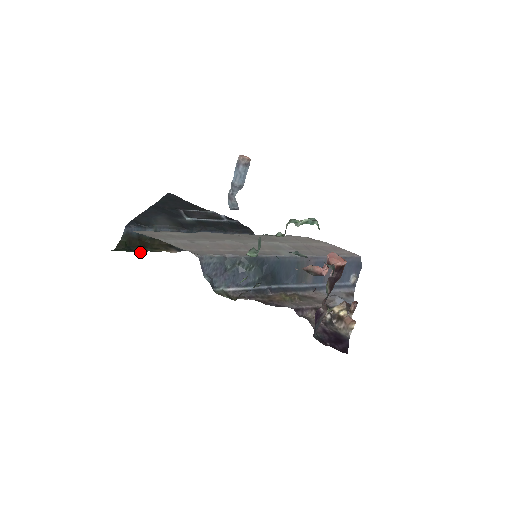
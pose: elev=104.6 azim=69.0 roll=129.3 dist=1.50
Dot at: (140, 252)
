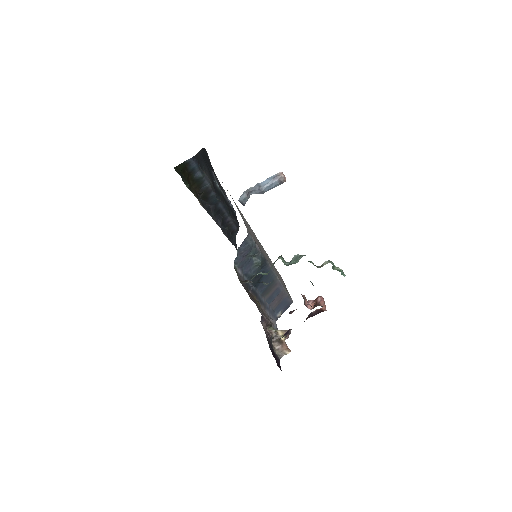
Dot at: (187, 186)
